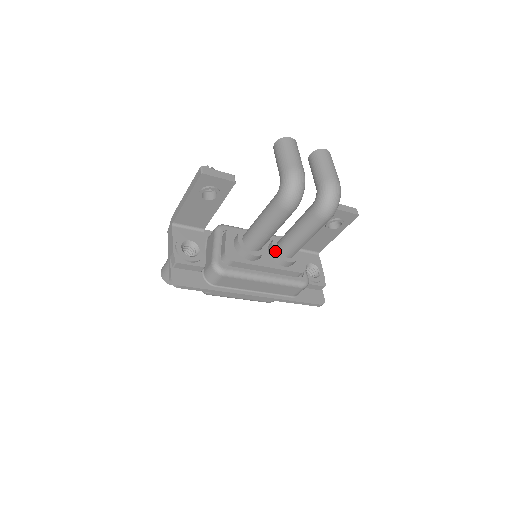
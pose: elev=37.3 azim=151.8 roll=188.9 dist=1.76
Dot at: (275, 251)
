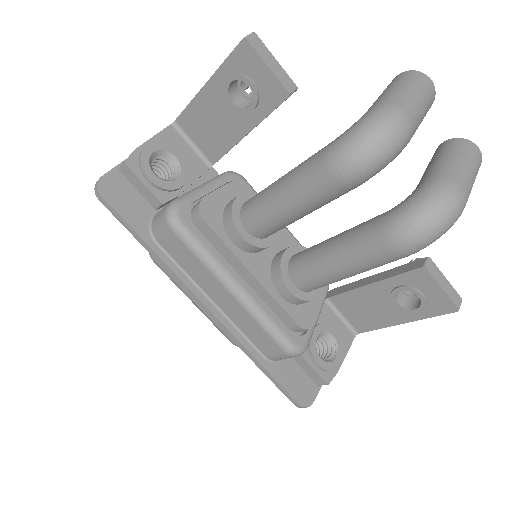
Dot at: (282, 260)
